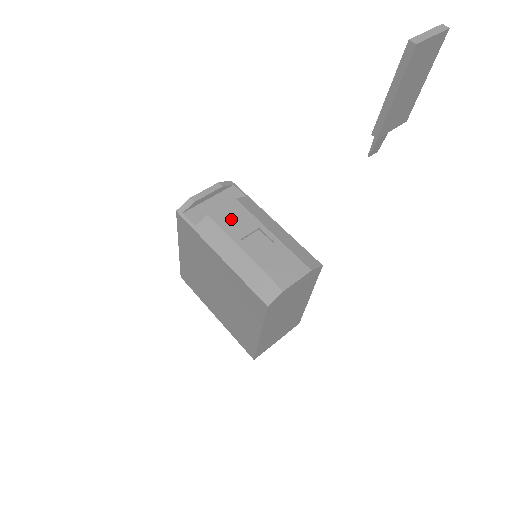
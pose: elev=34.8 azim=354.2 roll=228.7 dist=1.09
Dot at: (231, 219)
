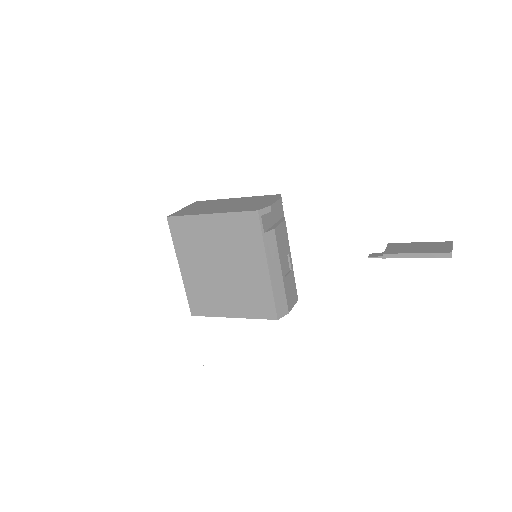
Dot at: (282, 239)
